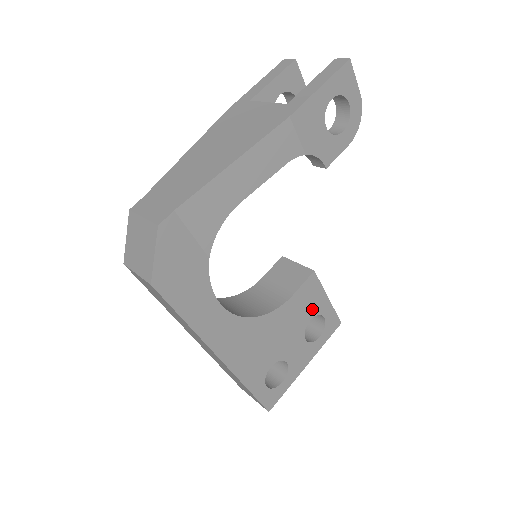
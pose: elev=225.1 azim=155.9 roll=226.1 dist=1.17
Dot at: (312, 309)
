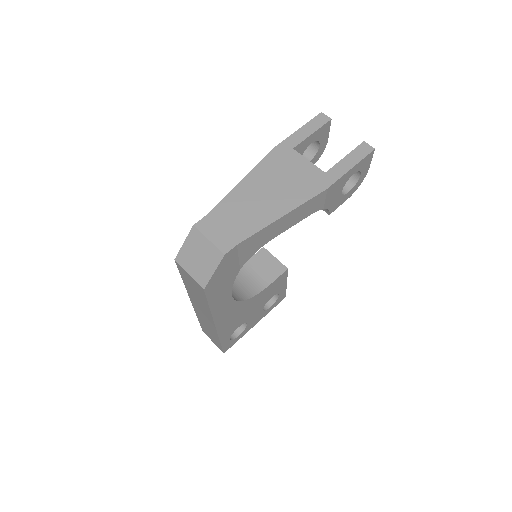
Dot at: (275, 291)
